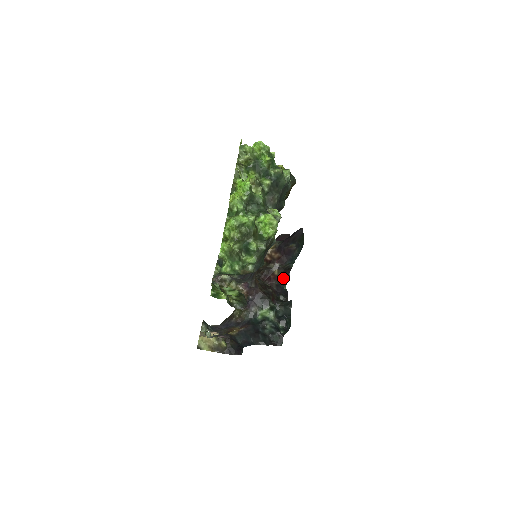
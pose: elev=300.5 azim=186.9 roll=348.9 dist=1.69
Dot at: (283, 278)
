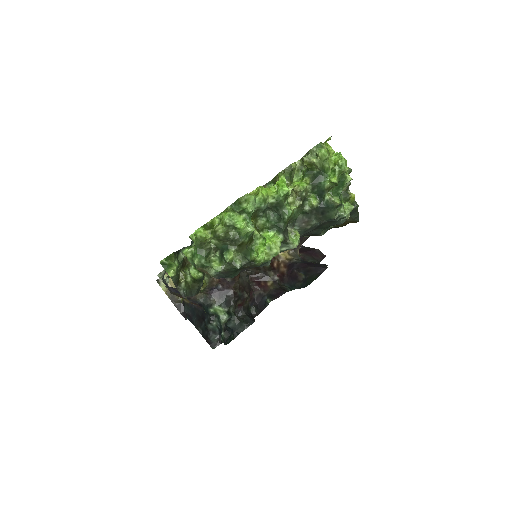
Dot at: (273, 293)
